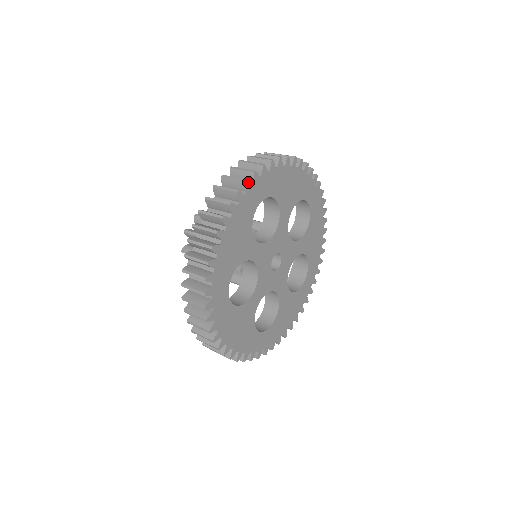
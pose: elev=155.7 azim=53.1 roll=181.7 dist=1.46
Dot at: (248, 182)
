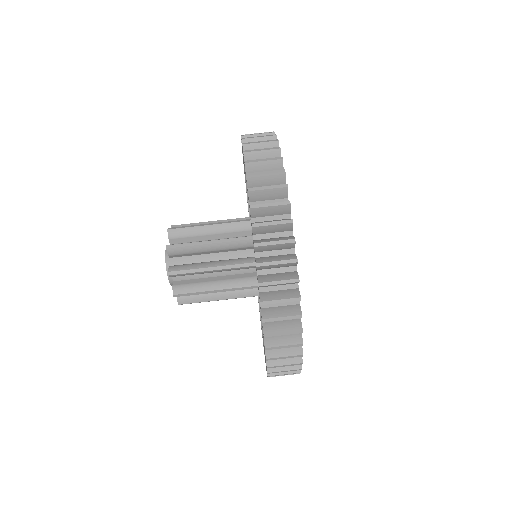
Dot at: (302, 359)
